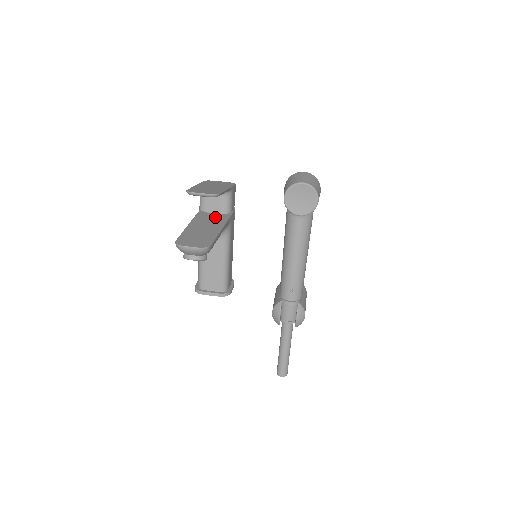
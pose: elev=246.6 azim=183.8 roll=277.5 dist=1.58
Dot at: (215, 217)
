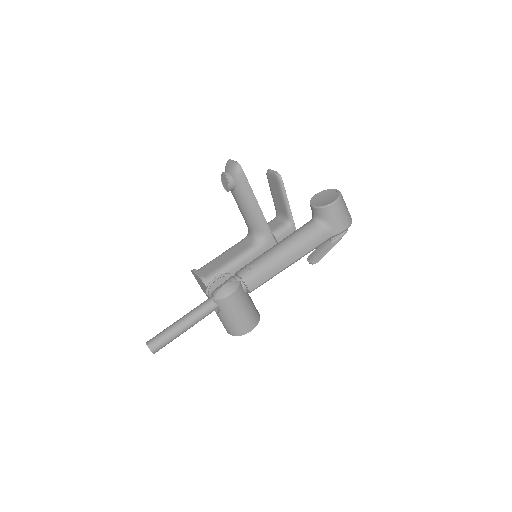
Dot at: occluded
